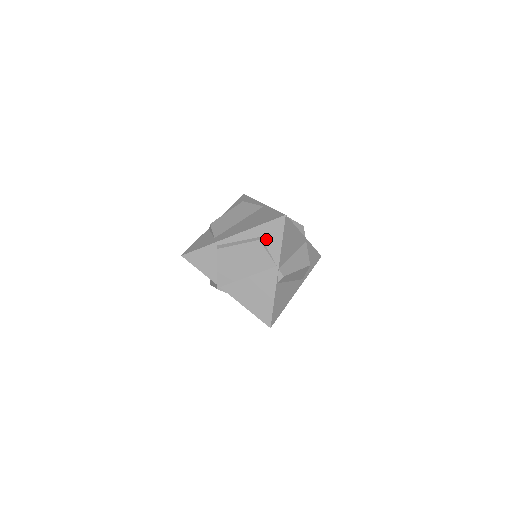
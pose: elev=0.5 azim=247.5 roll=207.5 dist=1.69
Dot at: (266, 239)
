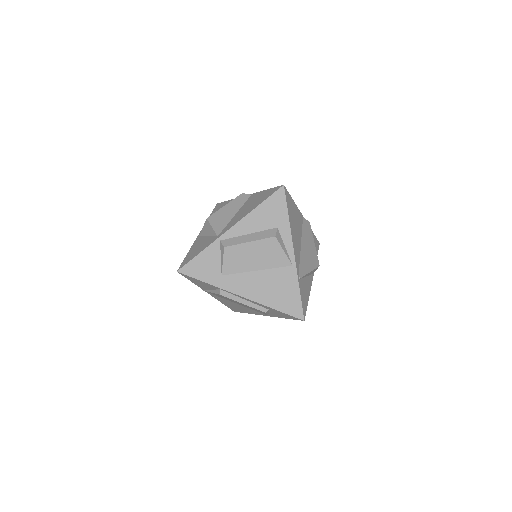
Dot at: (273, 312)
